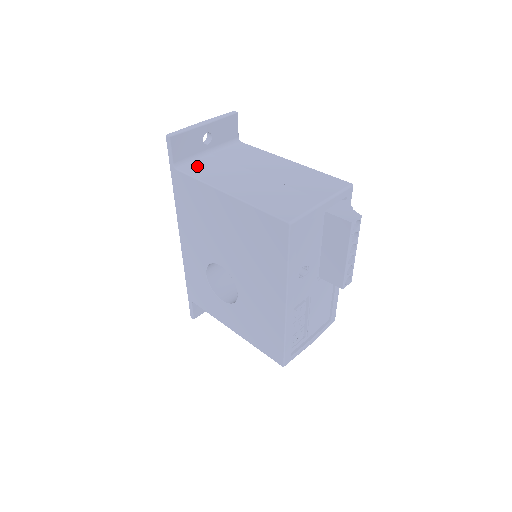
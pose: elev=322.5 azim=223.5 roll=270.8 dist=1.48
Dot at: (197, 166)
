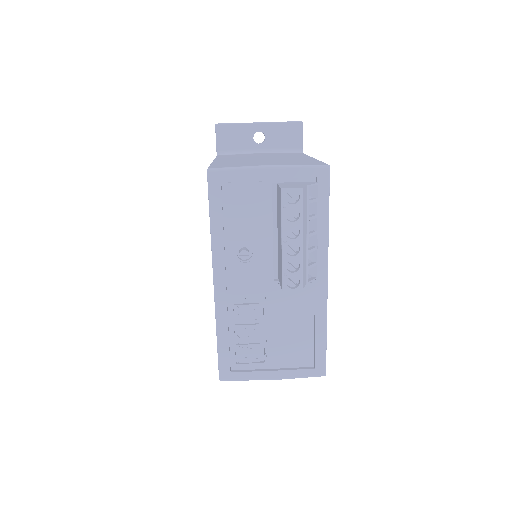
Dot at: (233, 155)
